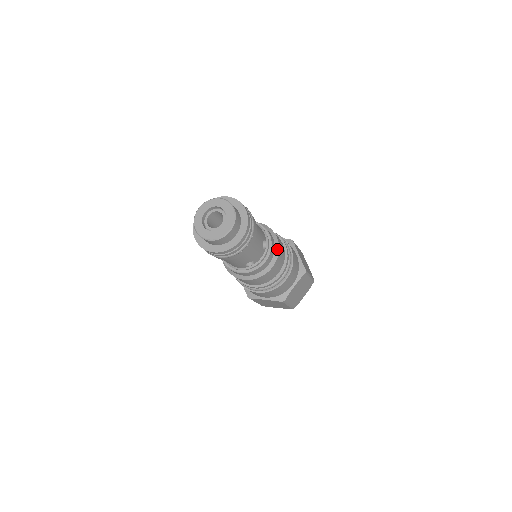
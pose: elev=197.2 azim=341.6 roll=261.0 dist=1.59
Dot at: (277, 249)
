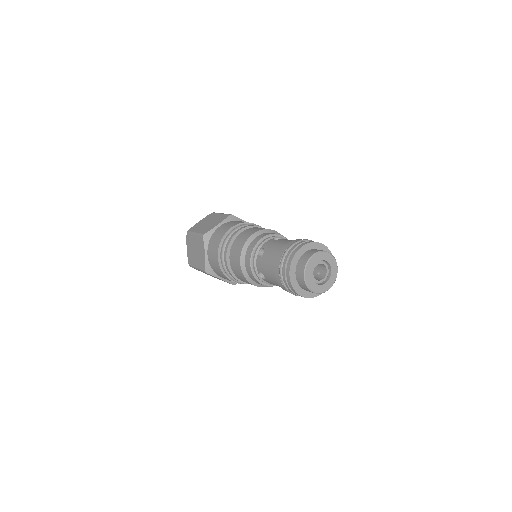
Dot at: occluded
